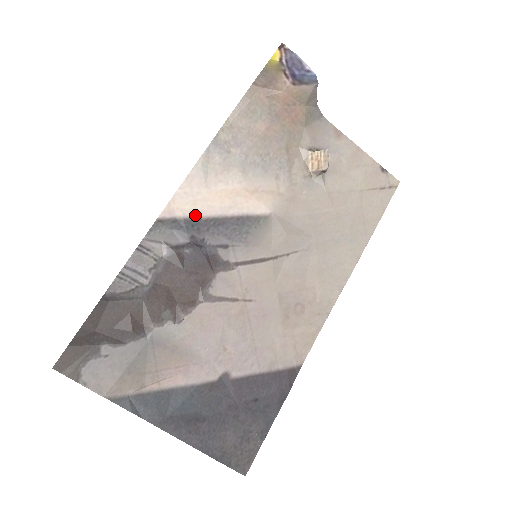
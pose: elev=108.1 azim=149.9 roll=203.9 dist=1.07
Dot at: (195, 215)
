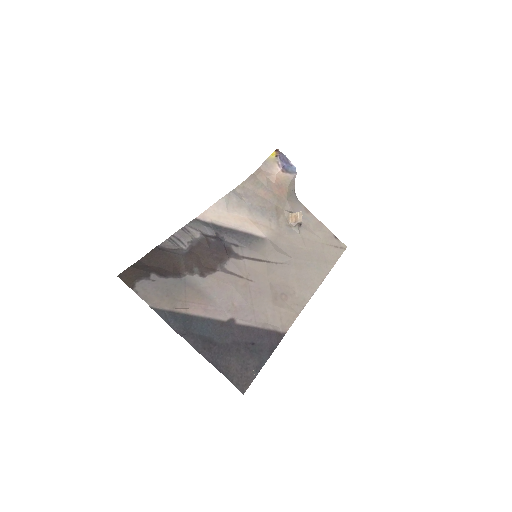
Dot at: (219, 224)
